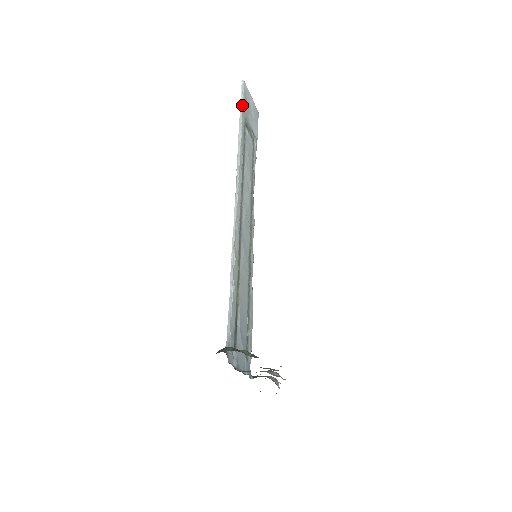
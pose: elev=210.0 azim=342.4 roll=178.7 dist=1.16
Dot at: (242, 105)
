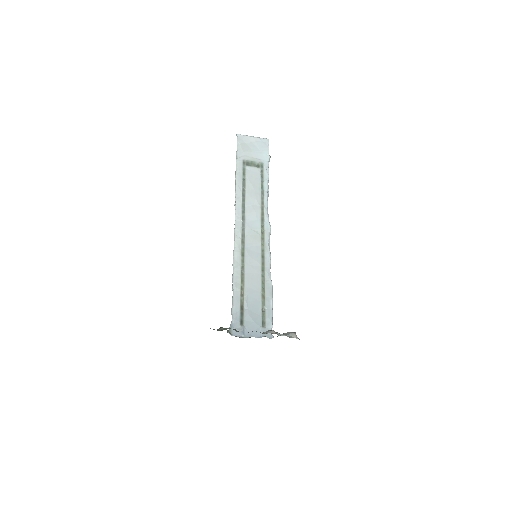
Dot at: (237, 154)
